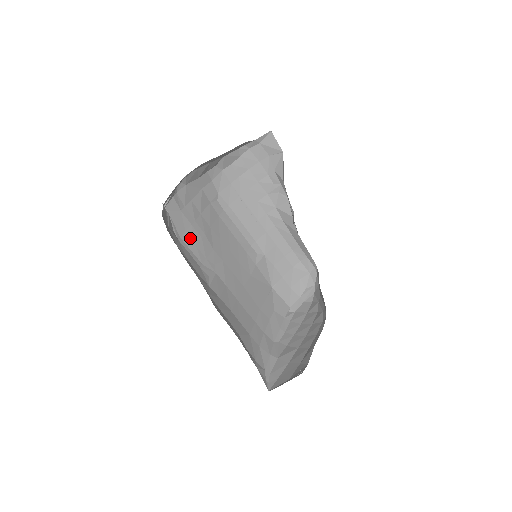
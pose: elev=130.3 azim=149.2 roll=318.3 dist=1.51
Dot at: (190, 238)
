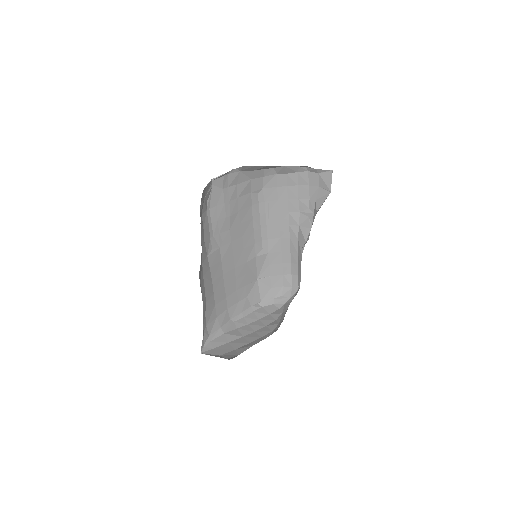
Dot at: (217, 213)
